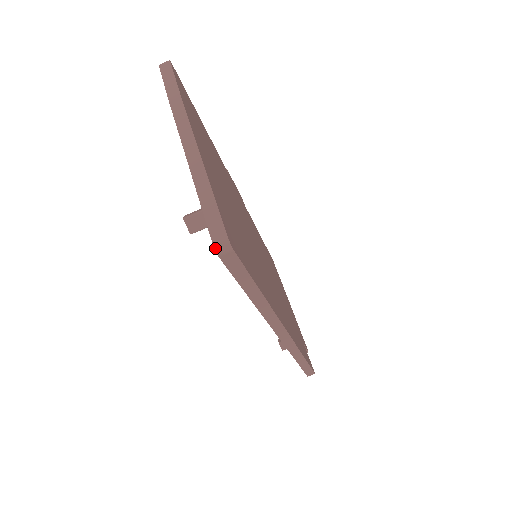
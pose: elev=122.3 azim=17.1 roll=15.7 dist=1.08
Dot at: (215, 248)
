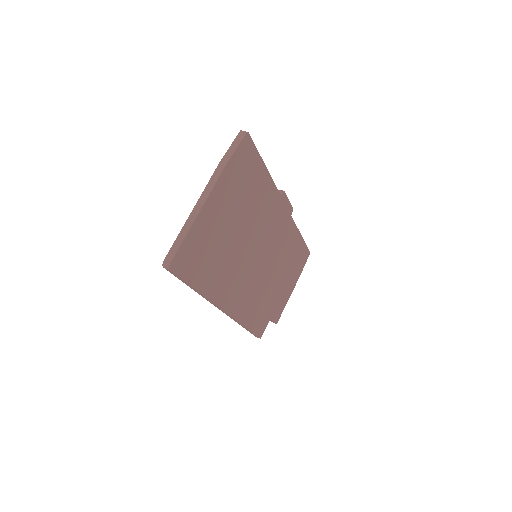
Dot at: (163, 263)
